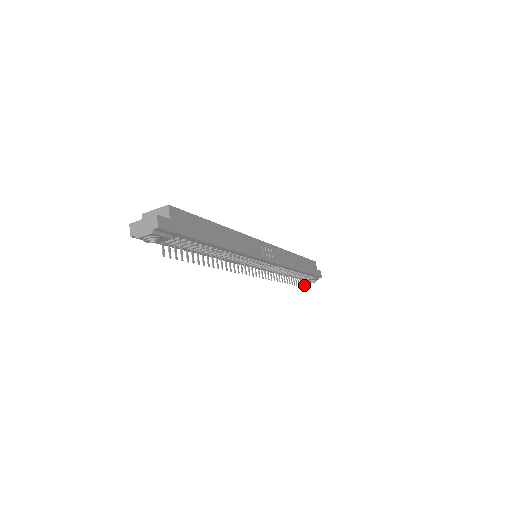
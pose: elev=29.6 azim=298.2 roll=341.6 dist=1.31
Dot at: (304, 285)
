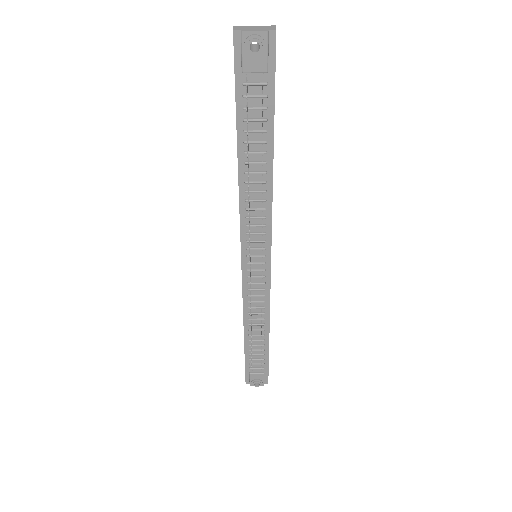
Dot at: occluded
